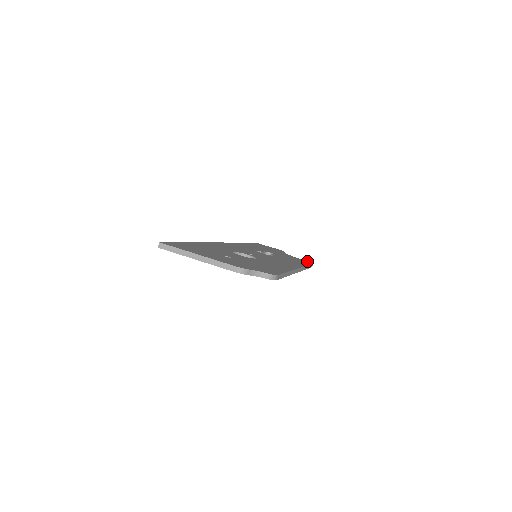
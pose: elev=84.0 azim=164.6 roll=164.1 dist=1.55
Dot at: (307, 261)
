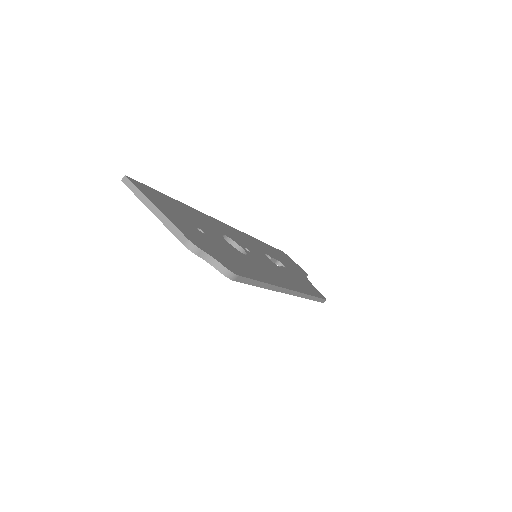
Dot at: occluded
